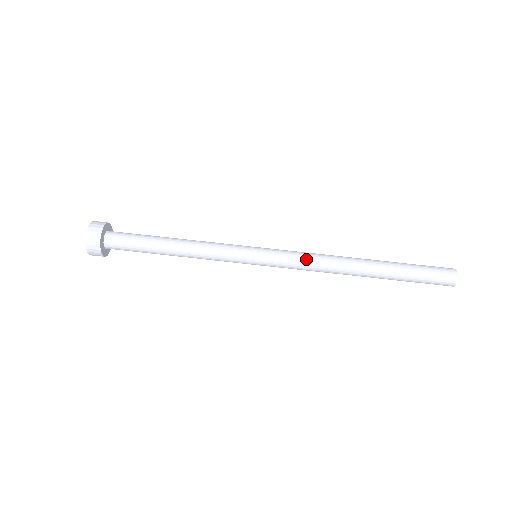
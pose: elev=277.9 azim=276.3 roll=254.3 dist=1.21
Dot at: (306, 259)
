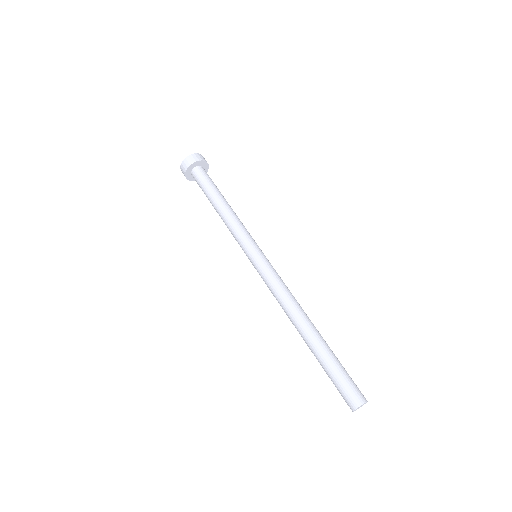
Dot at: (273, 289)
